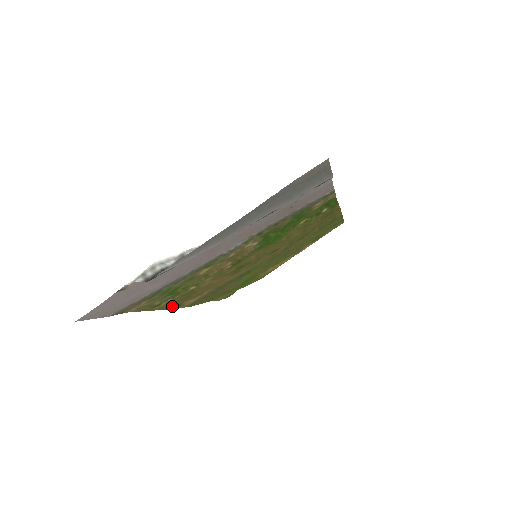
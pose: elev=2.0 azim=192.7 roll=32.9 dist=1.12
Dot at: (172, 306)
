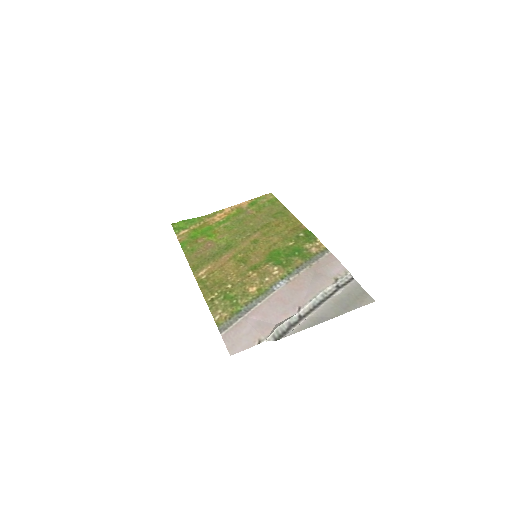
Dot at: (203, 287)
